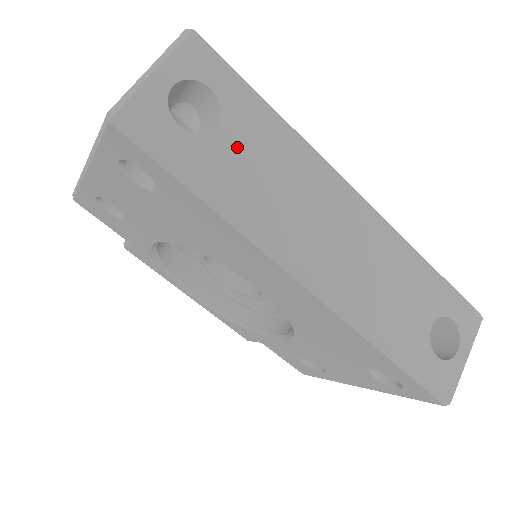
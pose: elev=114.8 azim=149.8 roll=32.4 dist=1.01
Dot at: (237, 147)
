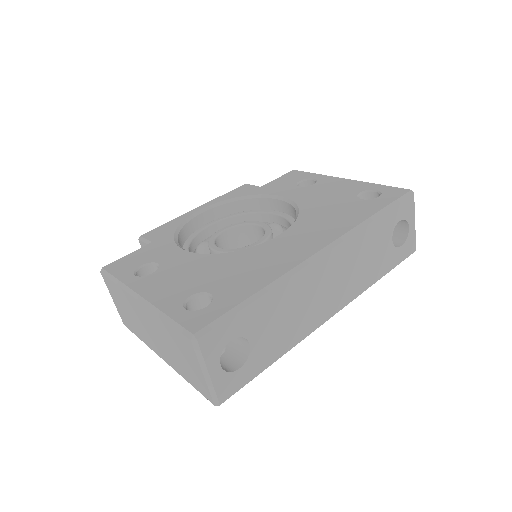
Dot at: (264, 334)
